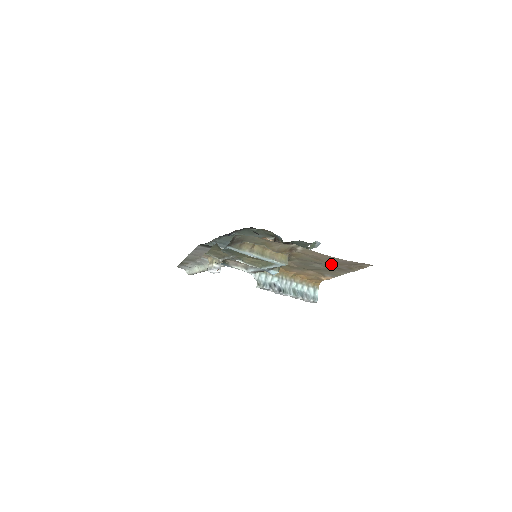
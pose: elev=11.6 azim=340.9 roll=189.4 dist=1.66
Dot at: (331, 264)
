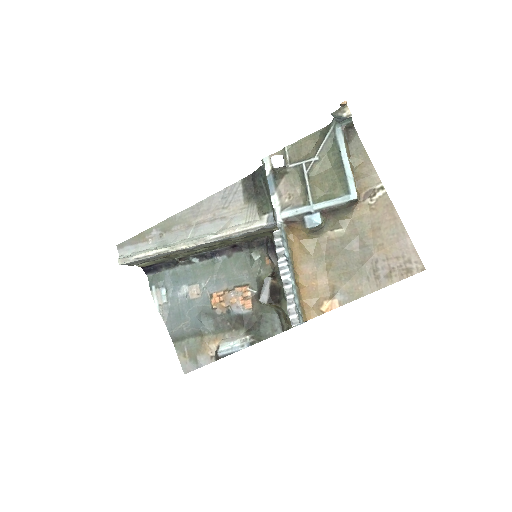
Dot at: (378, 252)
